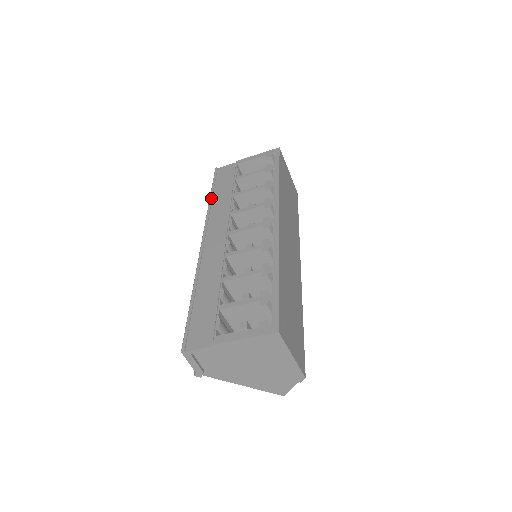
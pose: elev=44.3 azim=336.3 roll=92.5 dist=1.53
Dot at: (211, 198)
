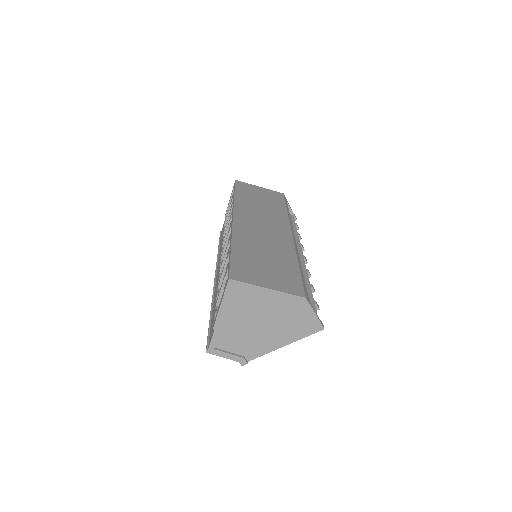
Dot at: (218, 251)
